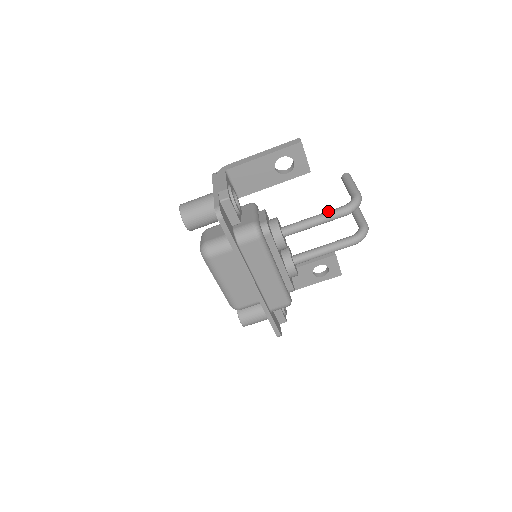
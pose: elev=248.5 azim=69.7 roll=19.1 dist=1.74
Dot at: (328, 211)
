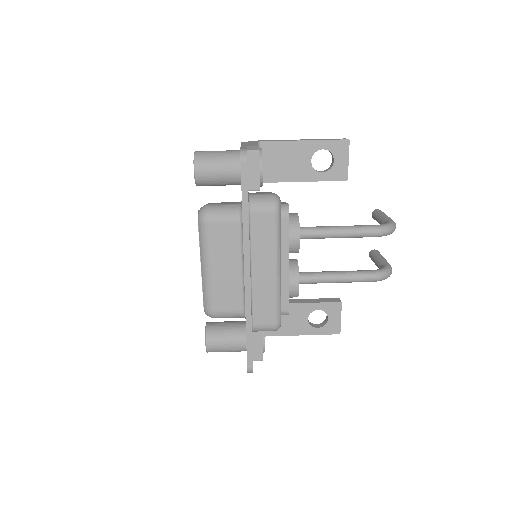
Dot at: (357, 225)
